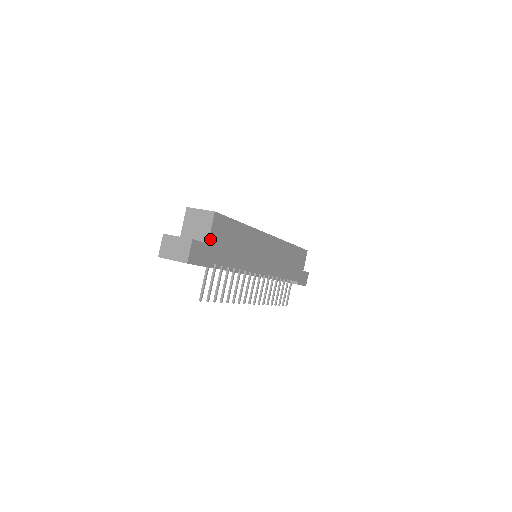
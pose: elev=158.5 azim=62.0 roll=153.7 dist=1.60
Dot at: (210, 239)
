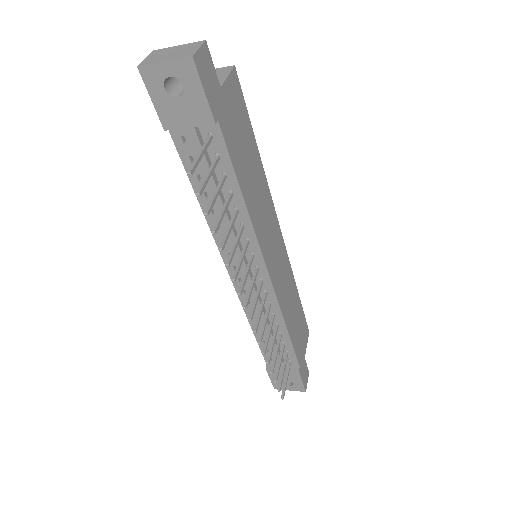
Dot at: (224, 88)
